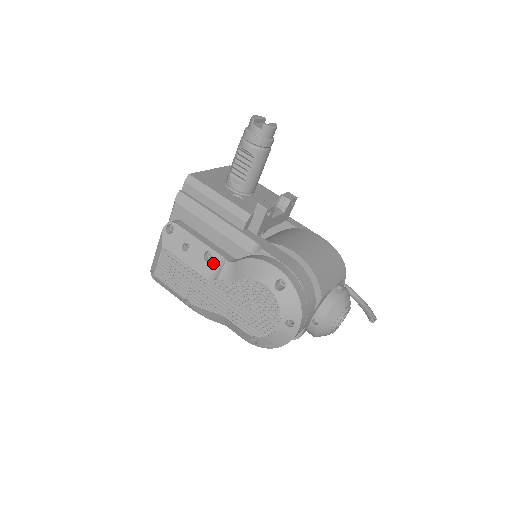
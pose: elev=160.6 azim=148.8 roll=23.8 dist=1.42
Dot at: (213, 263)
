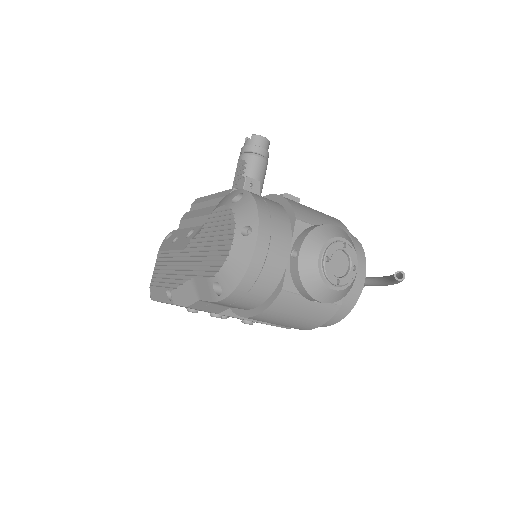
Dot at: (192, 235)
